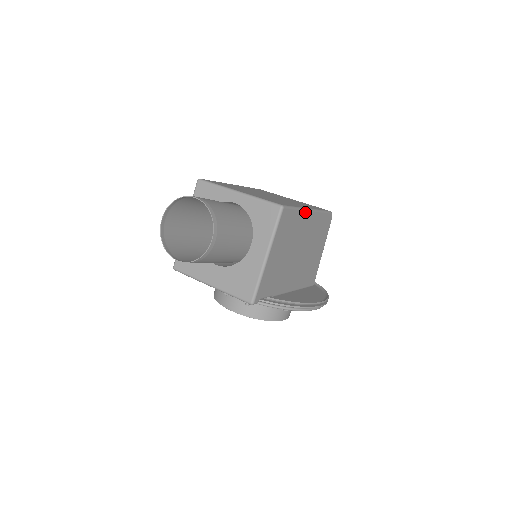
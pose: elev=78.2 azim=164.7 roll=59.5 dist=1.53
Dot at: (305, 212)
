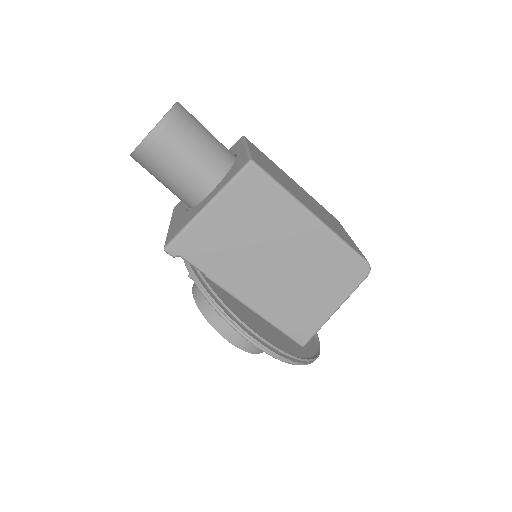
Dot at: (300, 209)
